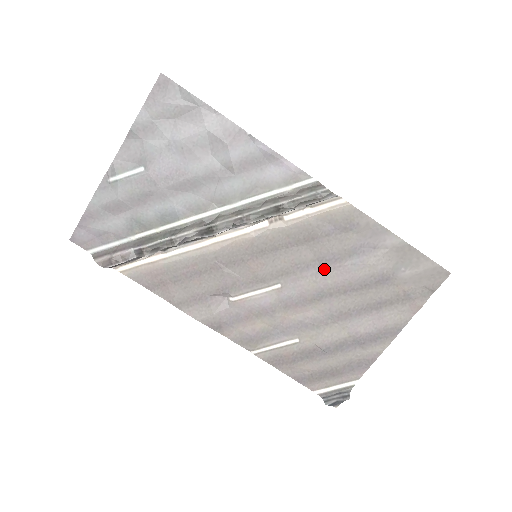
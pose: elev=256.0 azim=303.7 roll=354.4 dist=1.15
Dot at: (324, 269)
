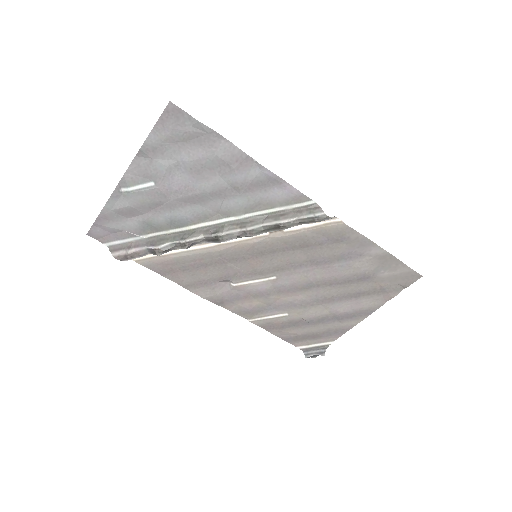
Dot at: (315, 268)
